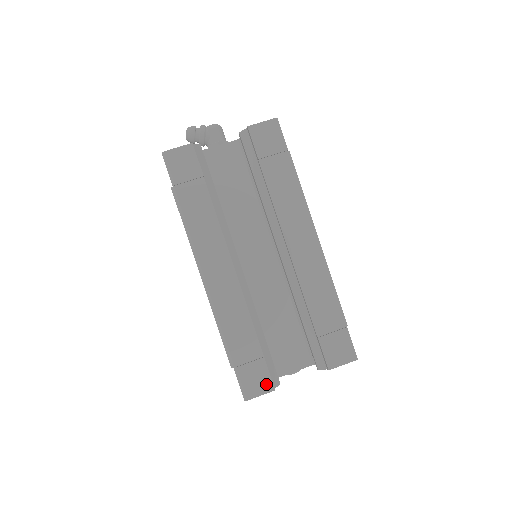
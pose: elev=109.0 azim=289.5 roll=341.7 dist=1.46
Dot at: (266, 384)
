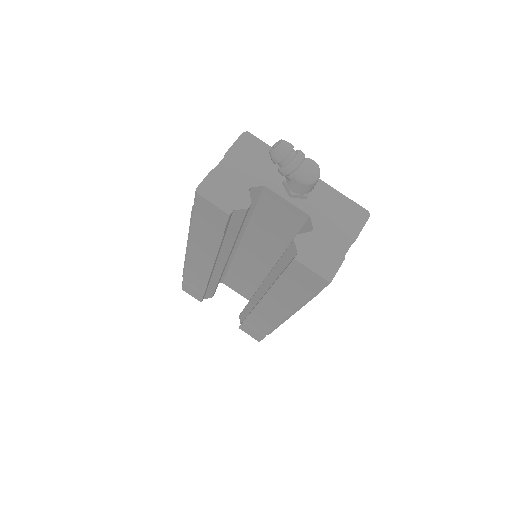
Dot at: (197, 298)
